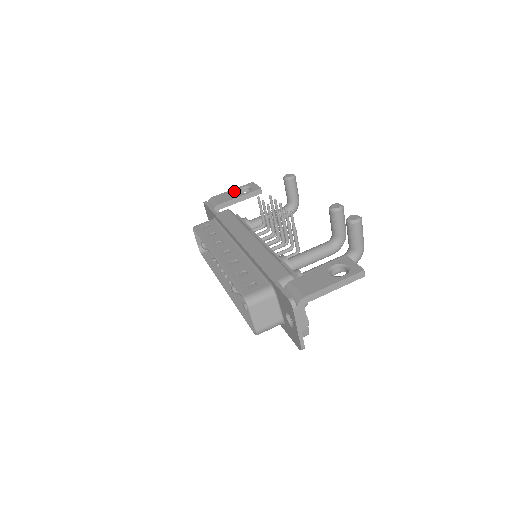
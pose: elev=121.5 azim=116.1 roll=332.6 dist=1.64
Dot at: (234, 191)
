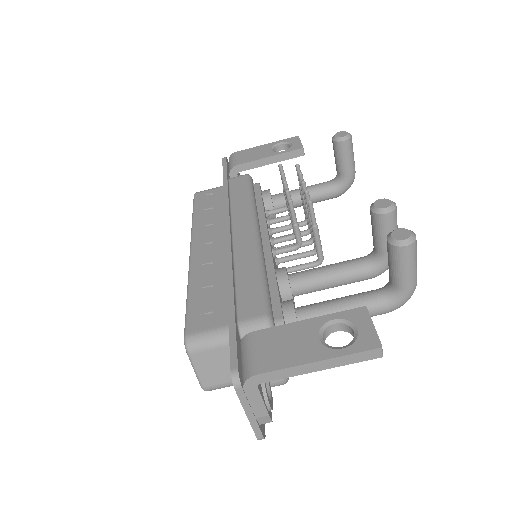
Dot at: (267, 147)
